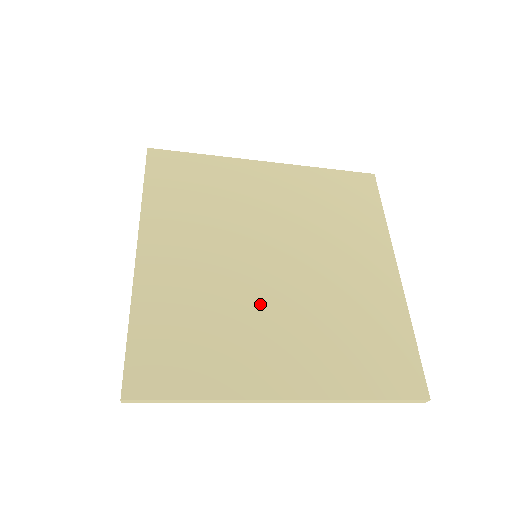
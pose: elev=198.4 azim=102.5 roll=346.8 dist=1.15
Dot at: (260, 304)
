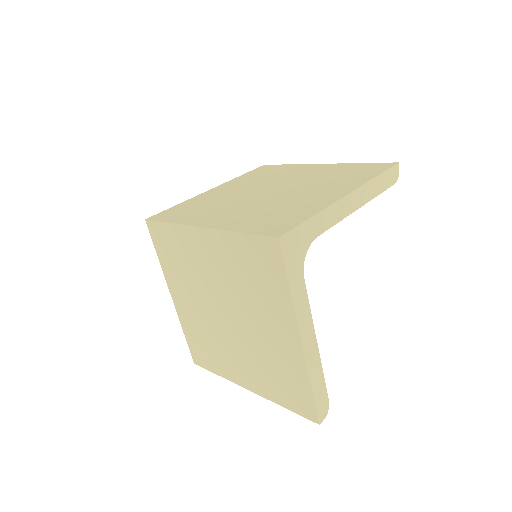
Dot at: (226, 340)
